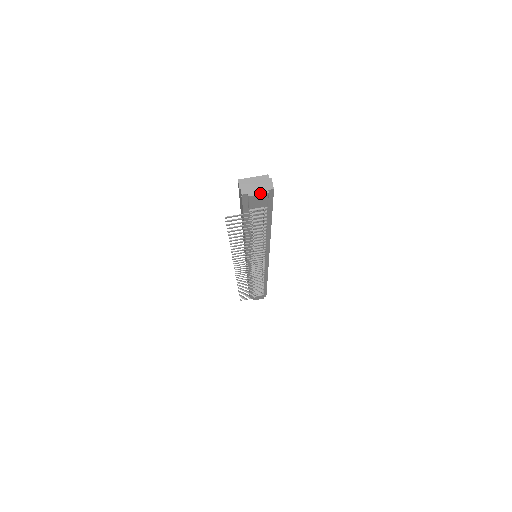
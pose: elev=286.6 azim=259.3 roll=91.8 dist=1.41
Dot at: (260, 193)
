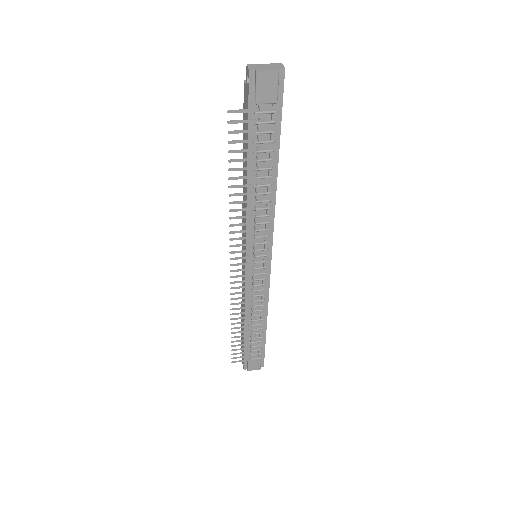
Dot at: (270, 69)
